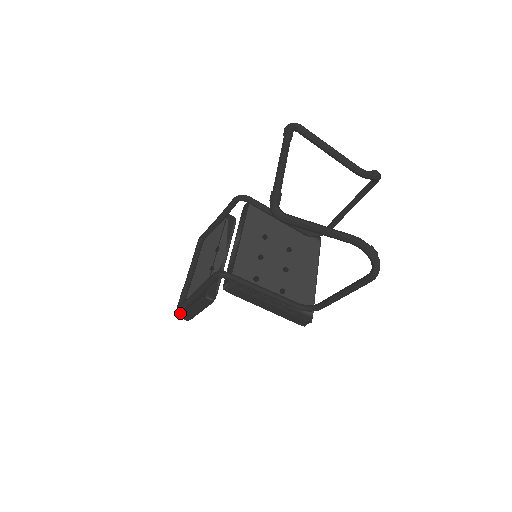
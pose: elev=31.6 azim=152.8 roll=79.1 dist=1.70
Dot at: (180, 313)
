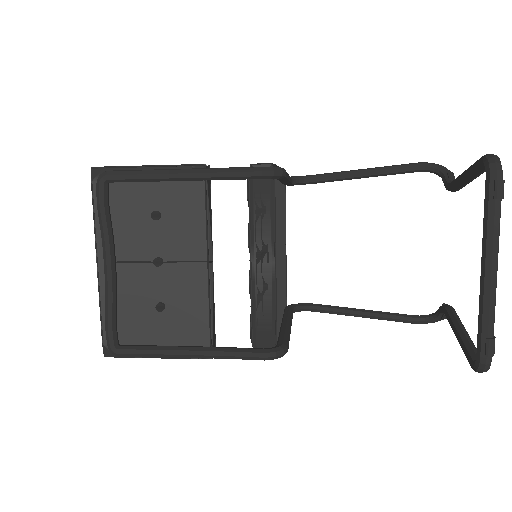
Dot at: (110, 352)
